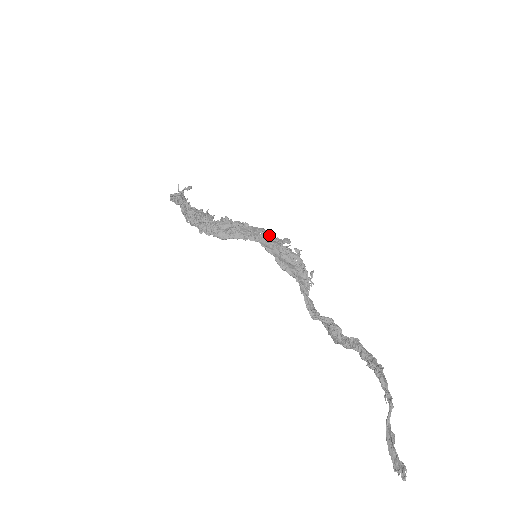
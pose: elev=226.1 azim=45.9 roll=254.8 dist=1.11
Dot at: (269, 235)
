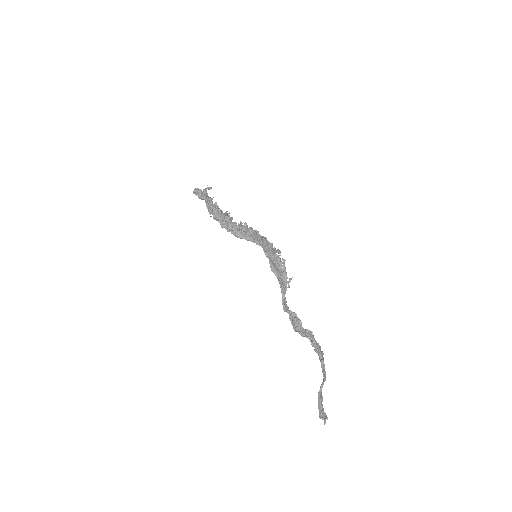
Dot at: (269, 244)
